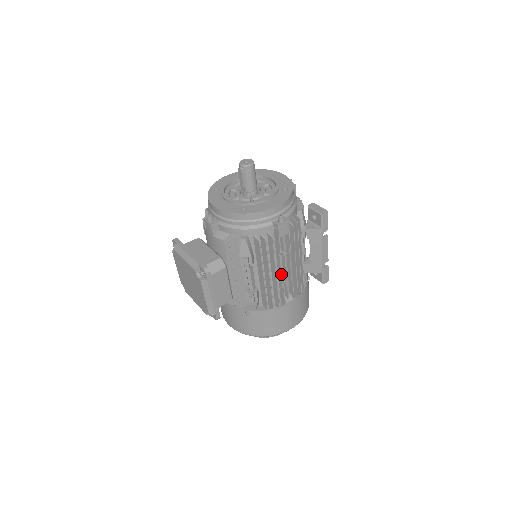
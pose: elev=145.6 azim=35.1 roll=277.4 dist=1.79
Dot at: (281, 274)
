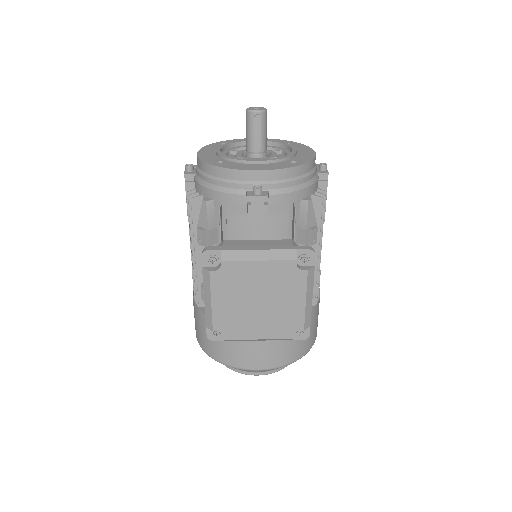
Dot at: occluded
